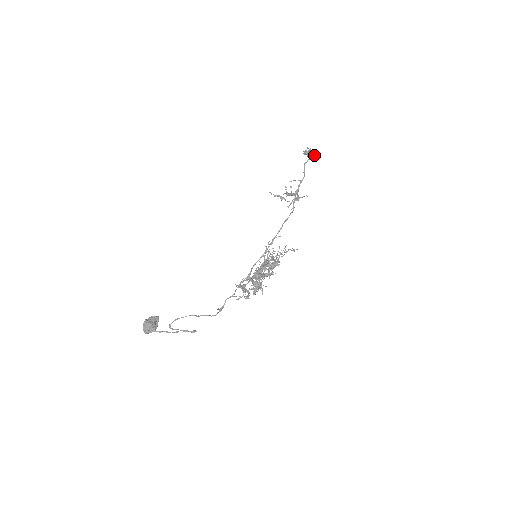
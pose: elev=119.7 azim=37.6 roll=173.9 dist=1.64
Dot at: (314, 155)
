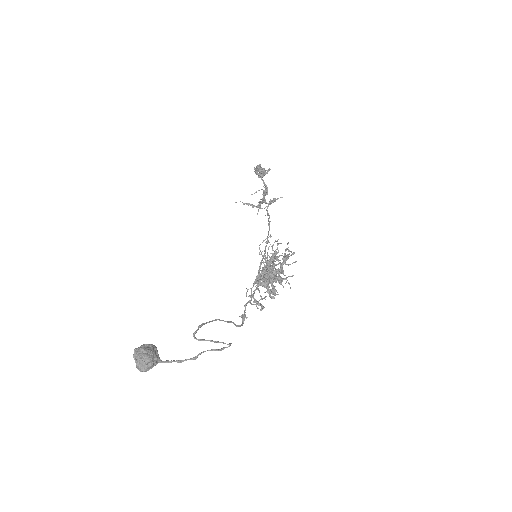
Dot at: occluded
